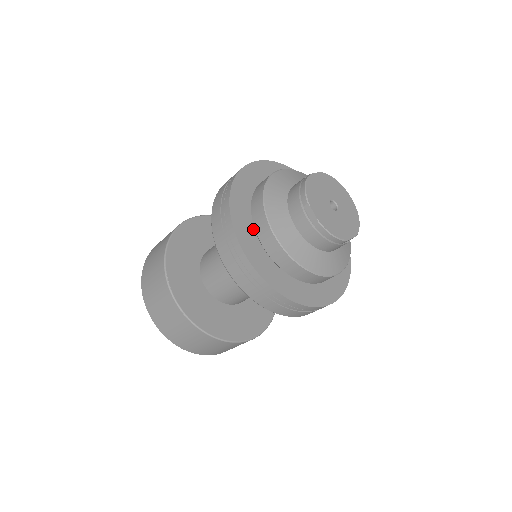
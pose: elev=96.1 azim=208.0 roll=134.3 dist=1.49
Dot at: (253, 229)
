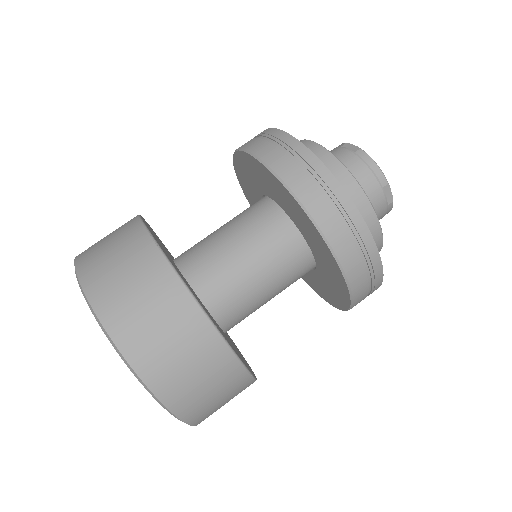
Dot at: occluded
